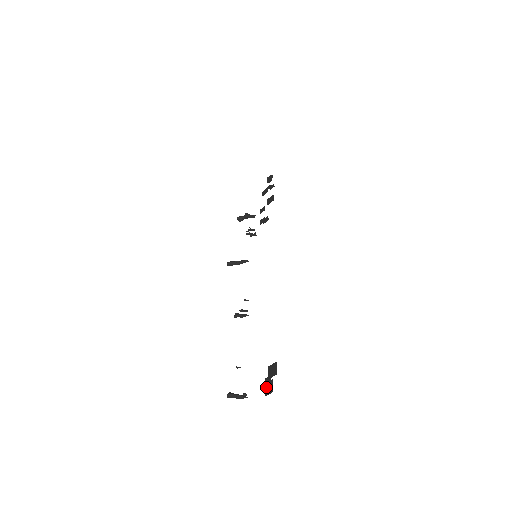
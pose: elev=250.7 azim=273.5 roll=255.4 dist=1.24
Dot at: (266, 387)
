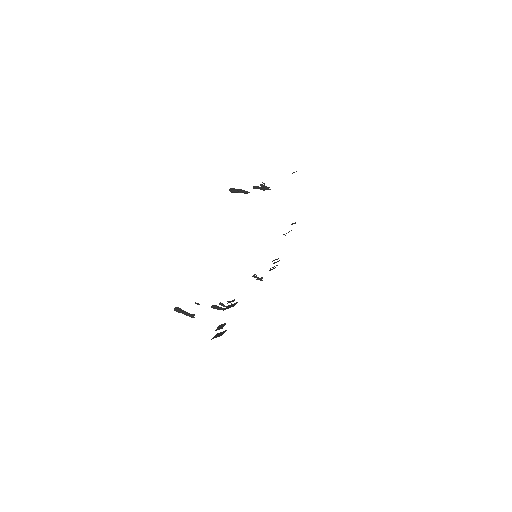
Dot at: (217, 329)
